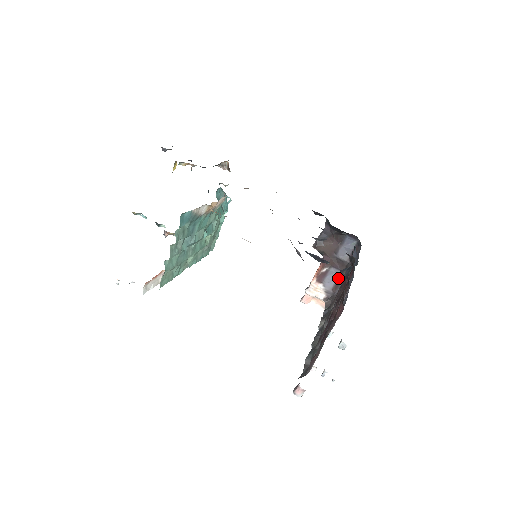
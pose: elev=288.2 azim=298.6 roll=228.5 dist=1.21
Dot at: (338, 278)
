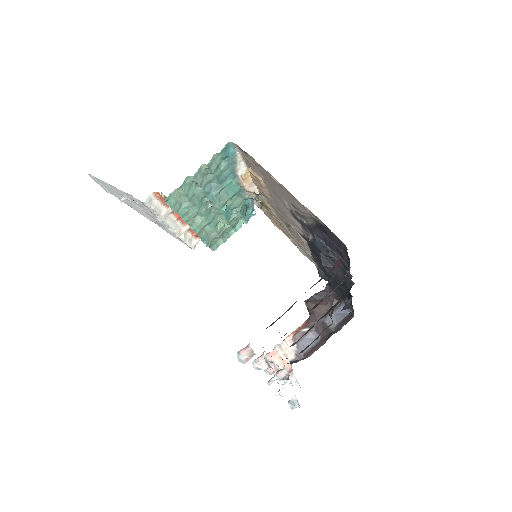
Dot at: (315, 344)
